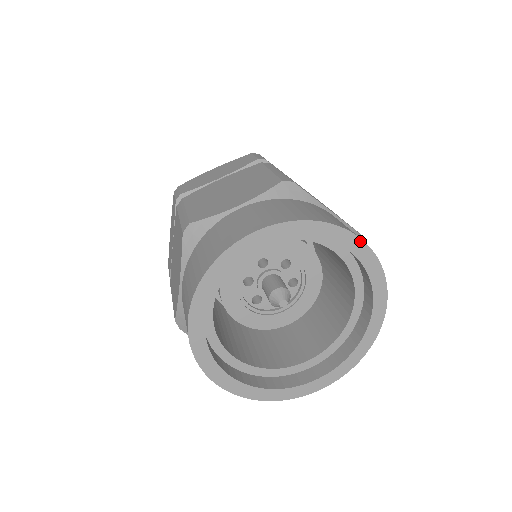
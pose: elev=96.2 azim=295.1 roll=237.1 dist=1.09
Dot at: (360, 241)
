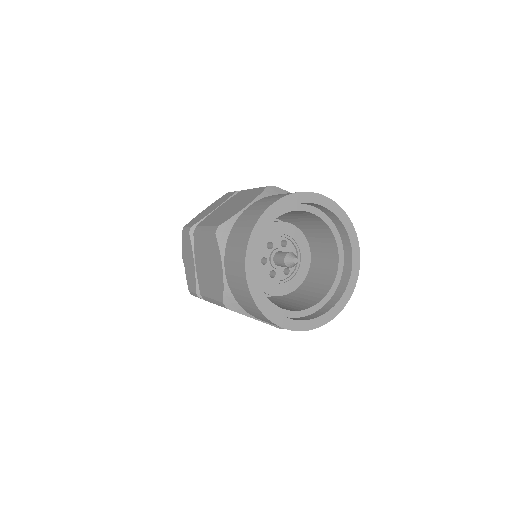
Dot at: (331, 201)
